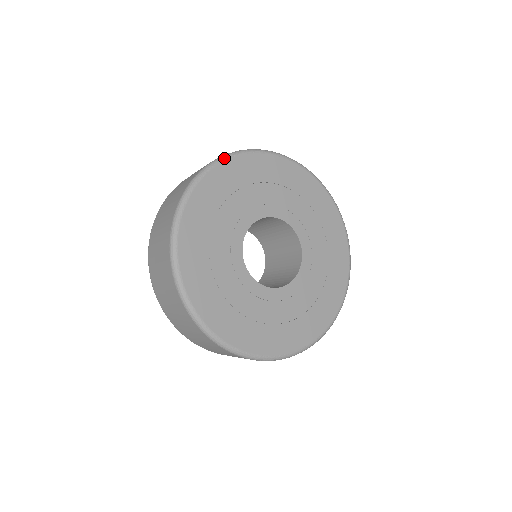
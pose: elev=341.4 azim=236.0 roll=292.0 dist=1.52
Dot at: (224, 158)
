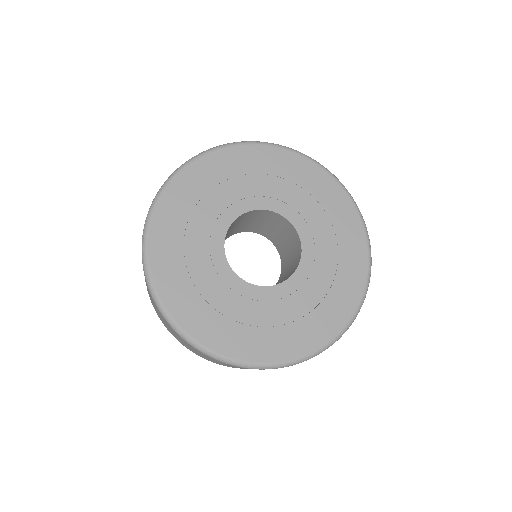
Dot at: (165, 185)
